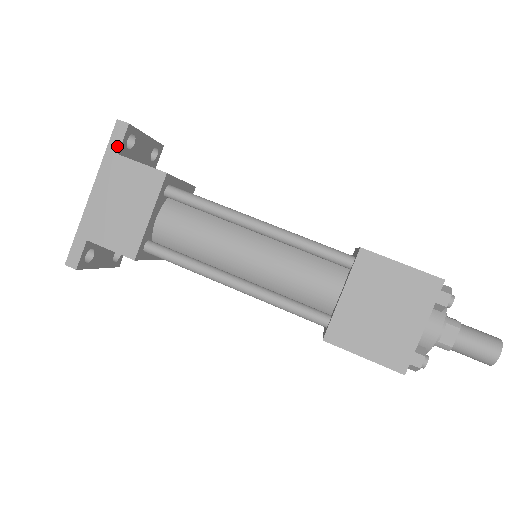
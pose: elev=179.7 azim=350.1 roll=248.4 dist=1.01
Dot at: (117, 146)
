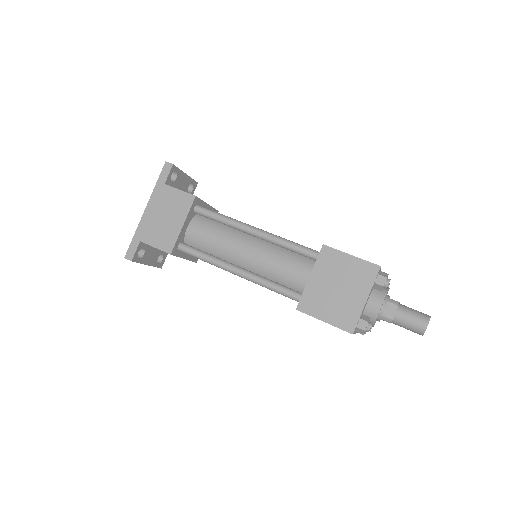
Dot at: (164, 179)
